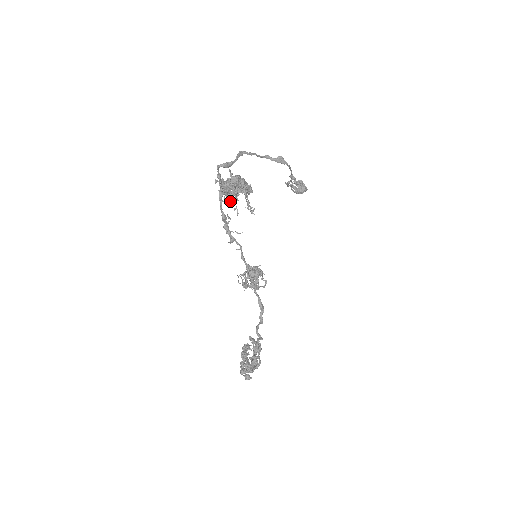
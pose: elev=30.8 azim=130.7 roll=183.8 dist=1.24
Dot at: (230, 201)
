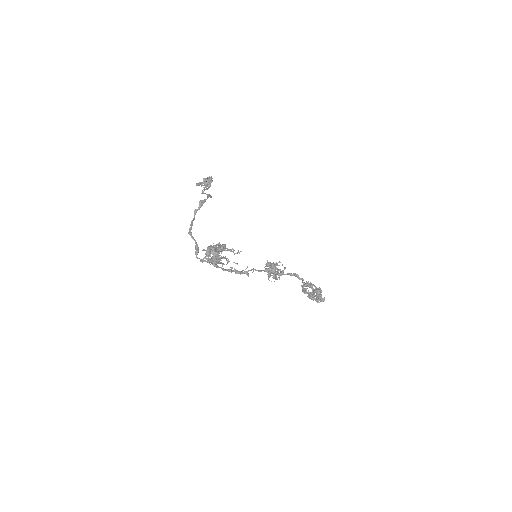
Dot at: (226, 264)
